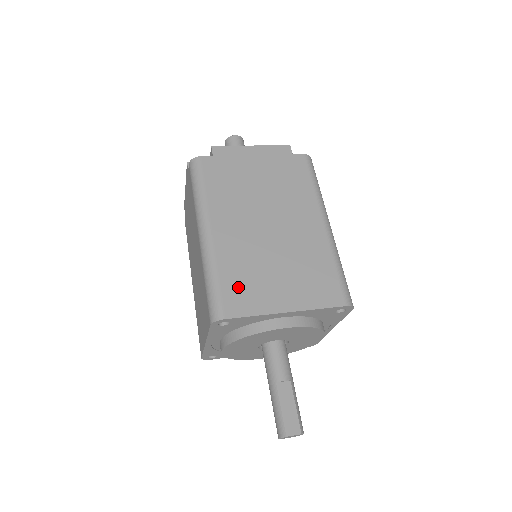
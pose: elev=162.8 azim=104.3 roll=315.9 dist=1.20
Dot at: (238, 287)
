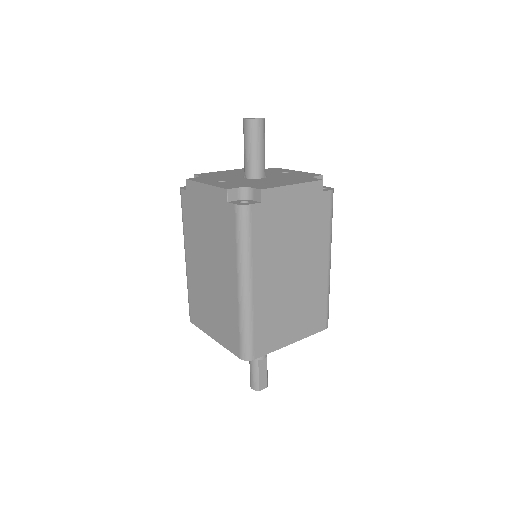
Dot at: (265, 333)
